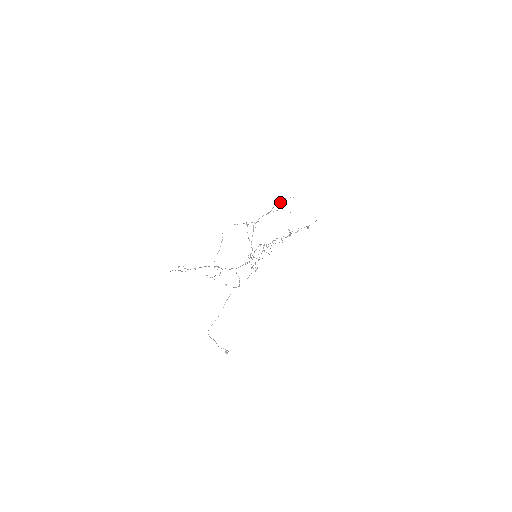
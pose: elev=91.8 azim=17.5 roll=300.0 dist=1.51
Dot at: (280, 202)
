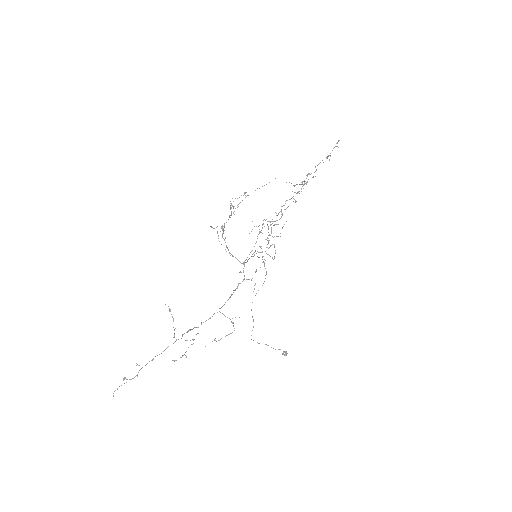
Dot at: occluded
